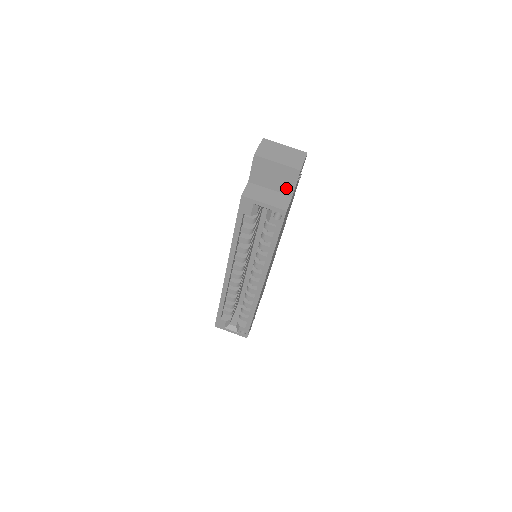
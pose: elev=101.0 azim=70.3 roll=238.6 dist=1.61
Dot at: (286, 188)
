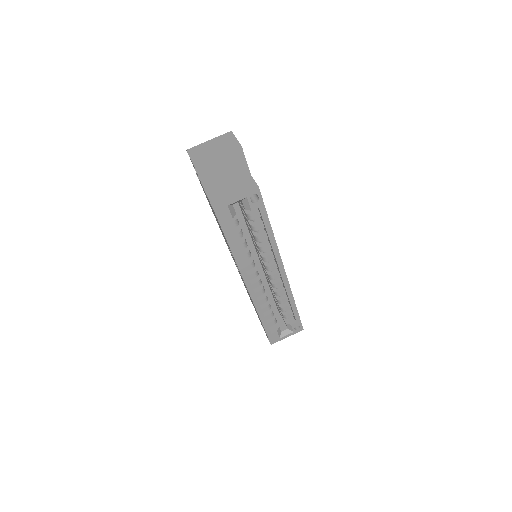
Dot at: (240, 172)
